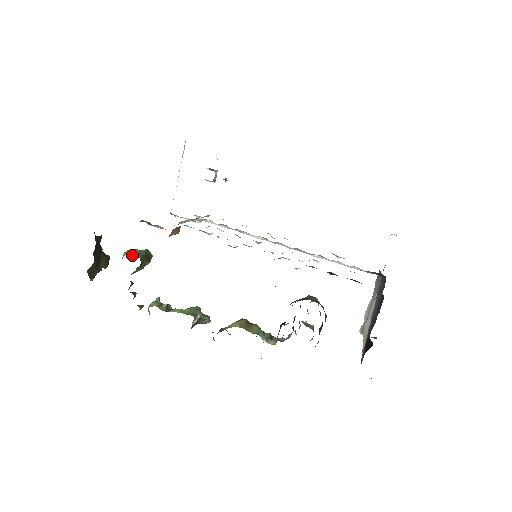
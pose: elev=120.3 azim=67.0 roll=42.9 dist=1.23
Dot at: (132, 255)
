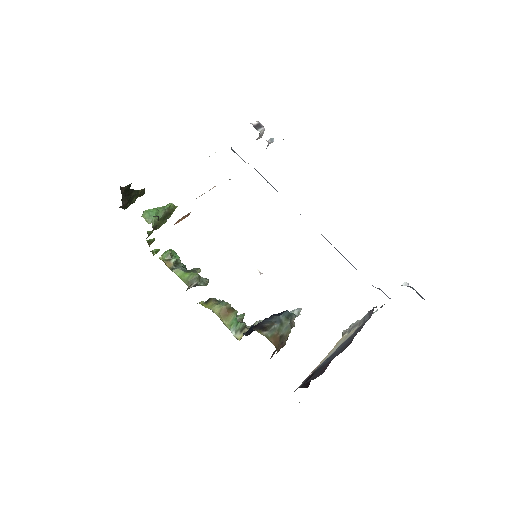
Dot at: (147, 220)
